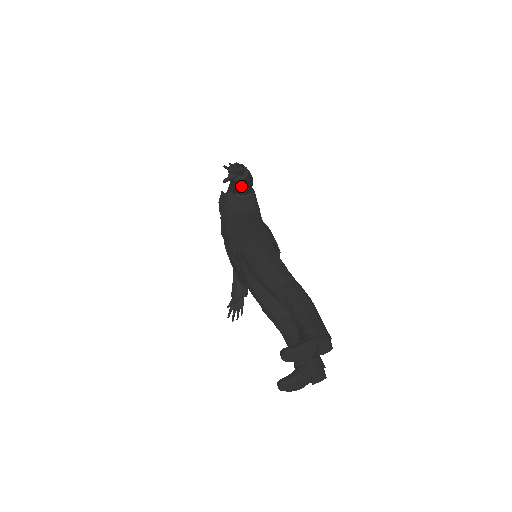
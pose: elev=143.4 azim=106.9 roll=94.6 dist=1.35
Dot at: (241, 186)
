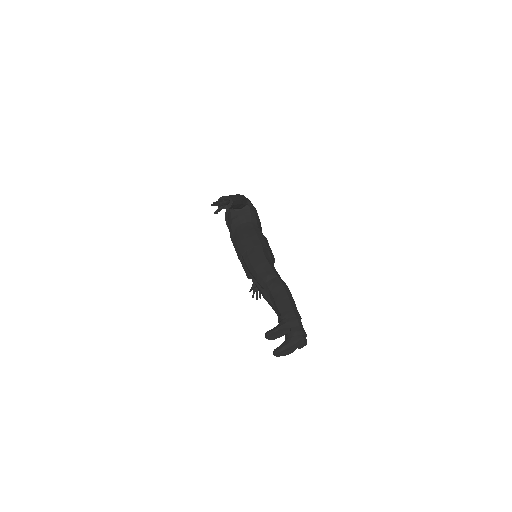
Dot at: occluded
